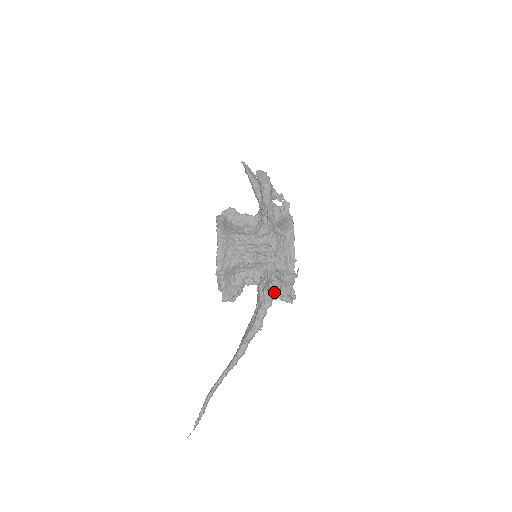
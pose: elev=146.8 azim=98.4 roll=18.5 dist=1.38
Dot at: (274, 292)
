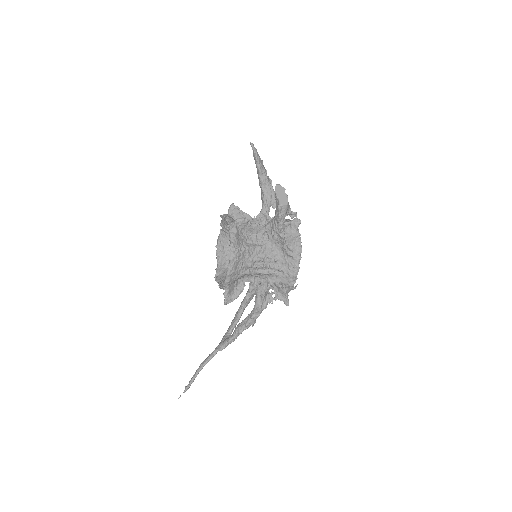
Dot at: (270, 297)
